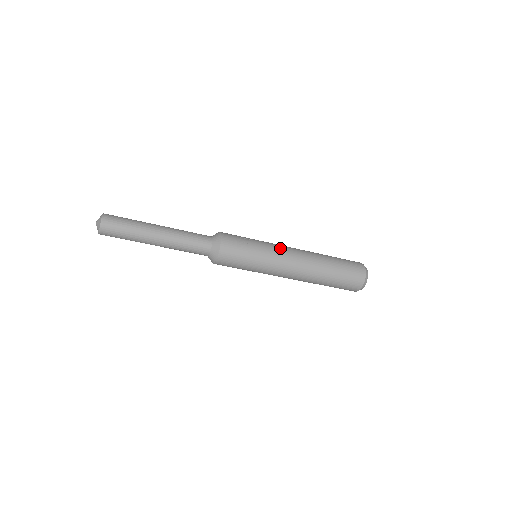
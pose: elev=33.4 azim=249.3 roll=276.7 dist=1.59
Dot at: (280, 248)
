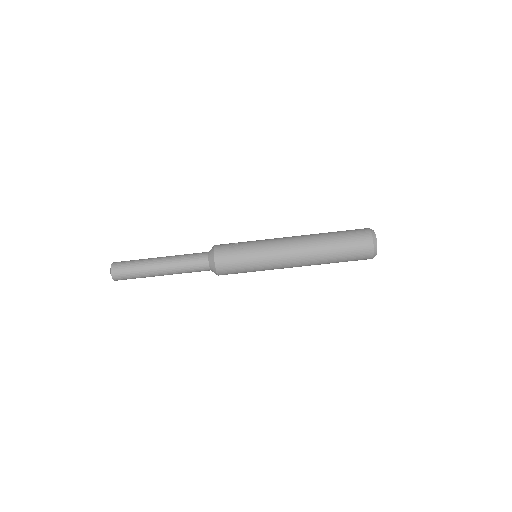
Dot at: (274, 241)
